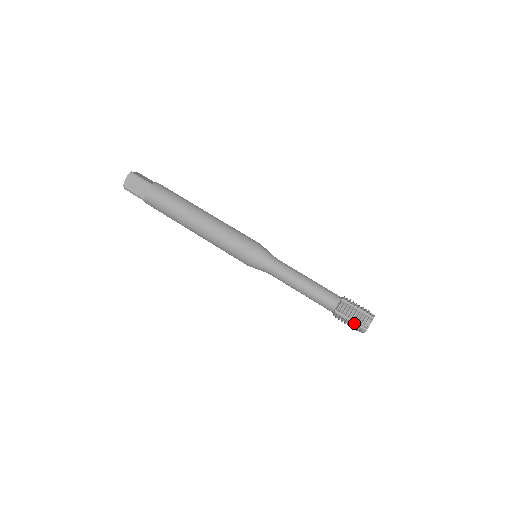
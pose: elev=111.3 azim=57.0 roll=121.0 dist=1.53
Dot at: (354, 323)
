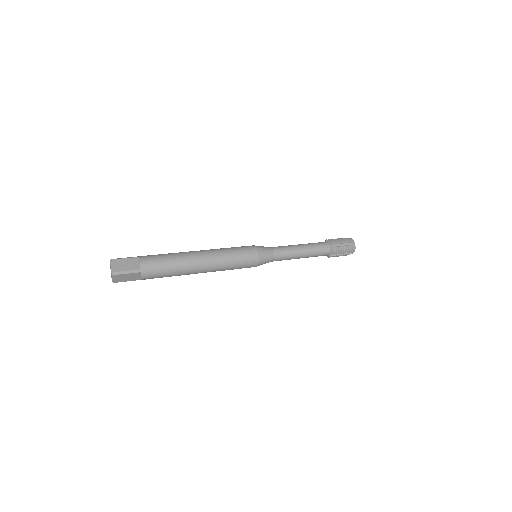
Dot at: (346, 246)
